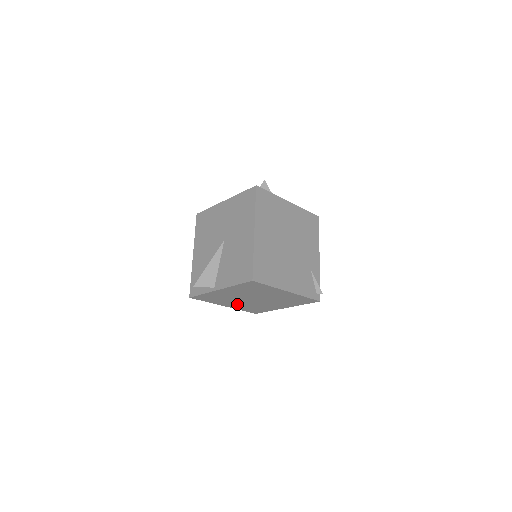
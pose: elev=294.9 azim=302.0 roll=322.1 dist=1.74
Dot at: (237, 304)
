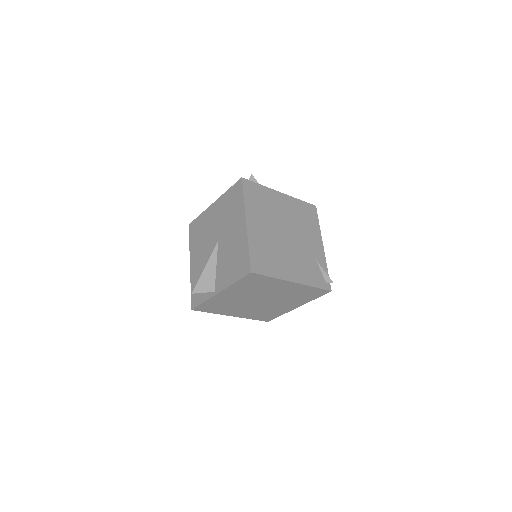
Dot at: (244, 311)
